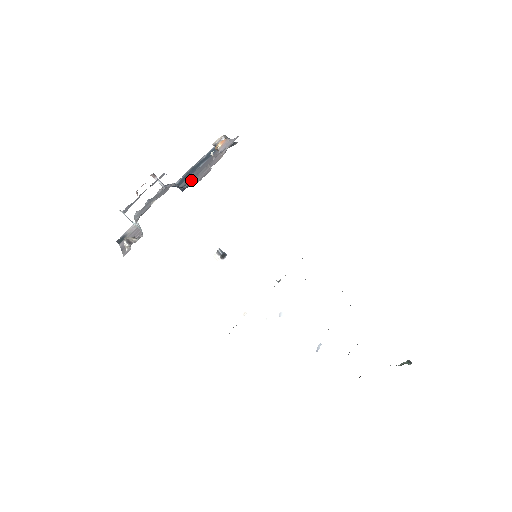
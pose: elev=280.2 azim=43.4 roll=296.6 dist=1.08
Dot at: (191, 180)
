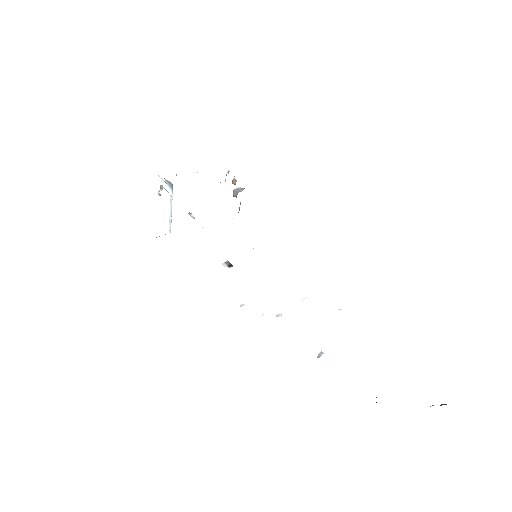
Dot at: occluded
